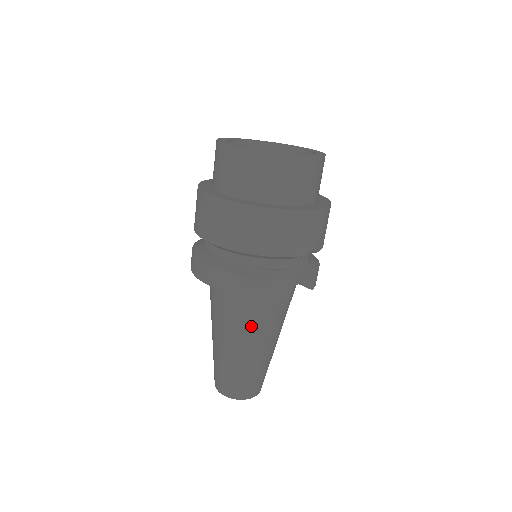
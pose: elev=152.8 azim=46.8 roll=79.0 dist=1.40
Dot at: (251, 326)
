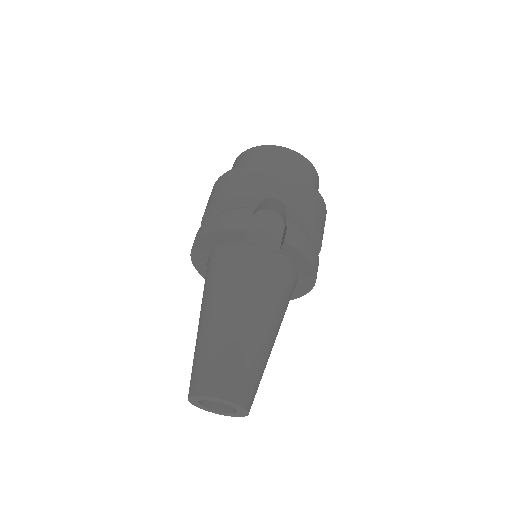
Dot at: (220, 284)
